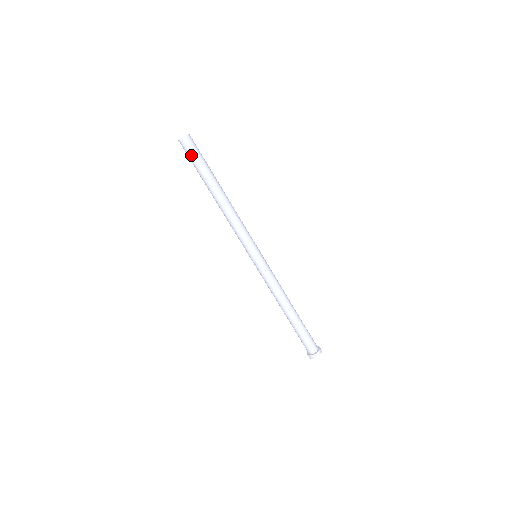
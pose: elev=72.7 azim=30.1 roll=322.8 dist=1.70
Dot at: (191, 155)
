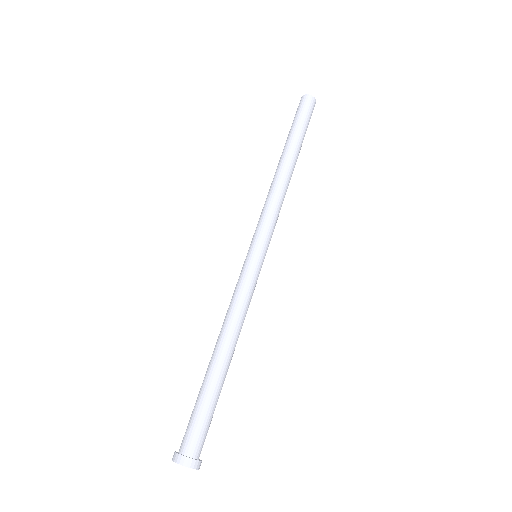
Dot at: (303, 112)
